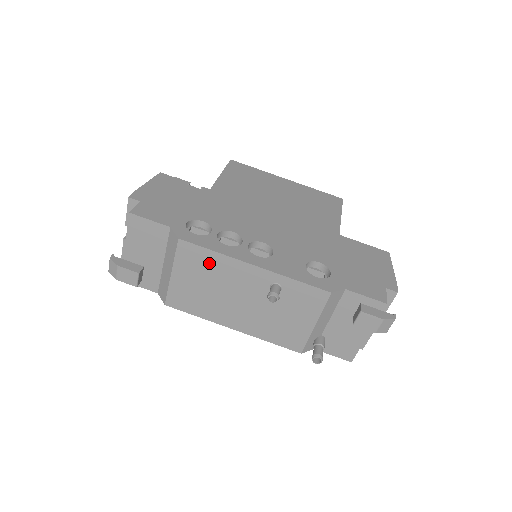
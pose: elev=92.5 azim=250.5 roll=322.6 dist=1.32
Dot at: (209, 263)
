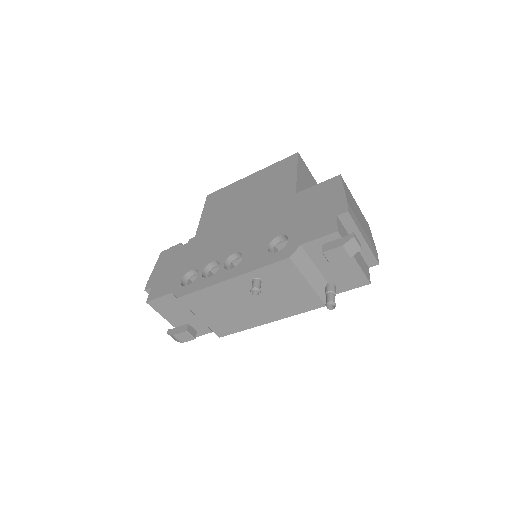
Dot at: (208, 298)
